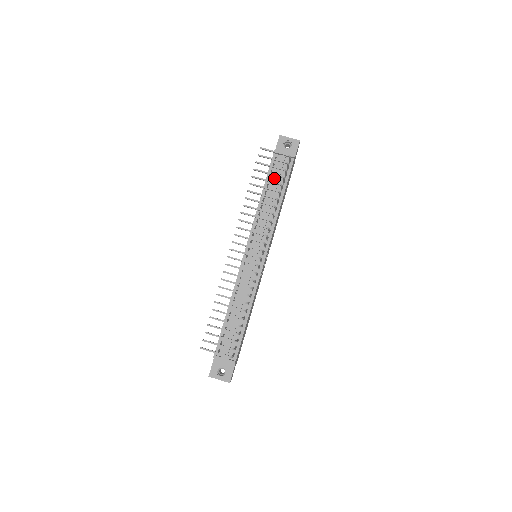
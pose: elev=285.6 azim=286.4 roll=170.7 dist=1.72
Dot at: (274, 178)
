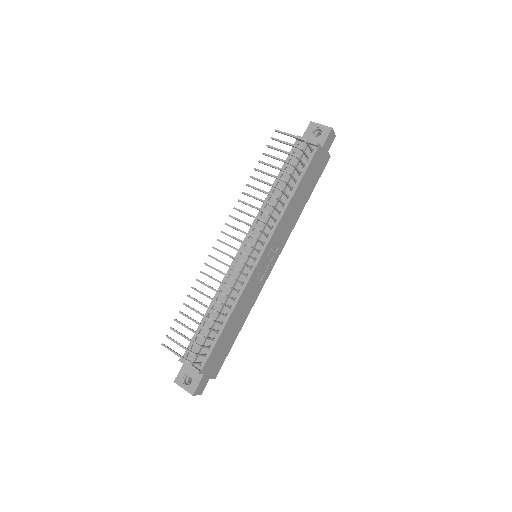
Dot at: (290, 168)
